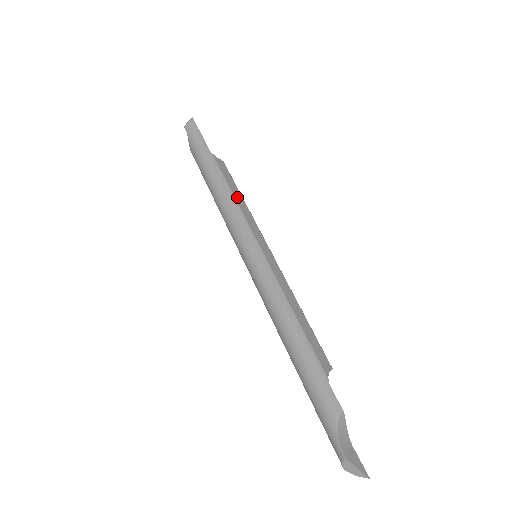
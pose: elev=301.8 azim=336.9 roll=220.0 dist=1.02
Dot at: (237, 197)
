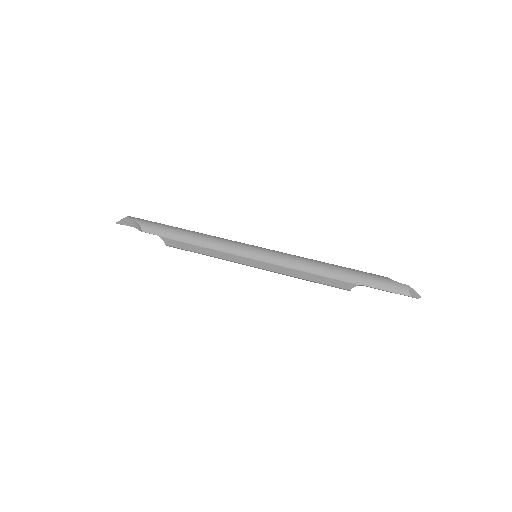
Dot at: occluded
